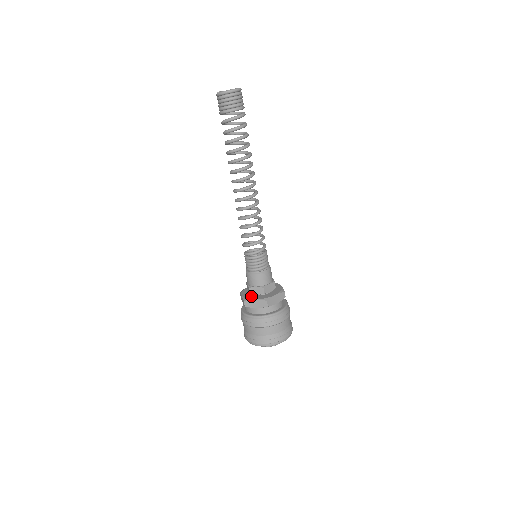
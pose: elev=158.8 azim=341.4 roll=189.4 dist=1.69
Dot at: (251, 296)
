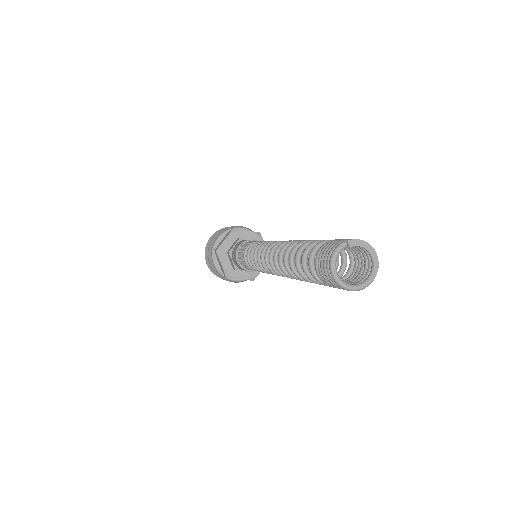
Dot at: (226, 254)
